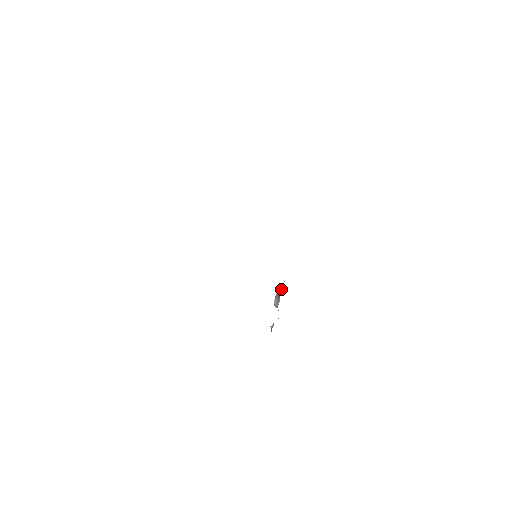
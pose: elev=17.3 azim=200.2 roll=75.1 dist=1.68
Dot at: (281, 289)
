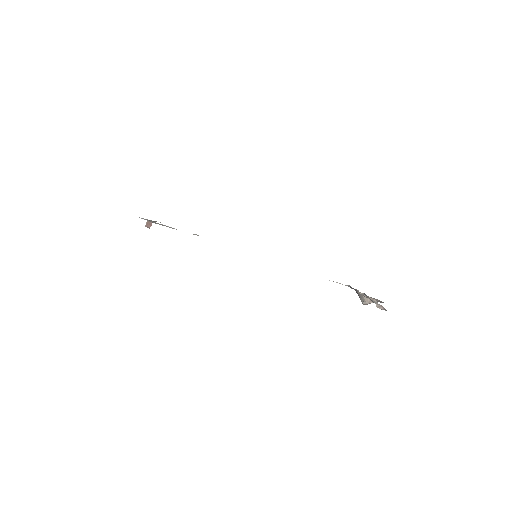
Dot at: occluded
